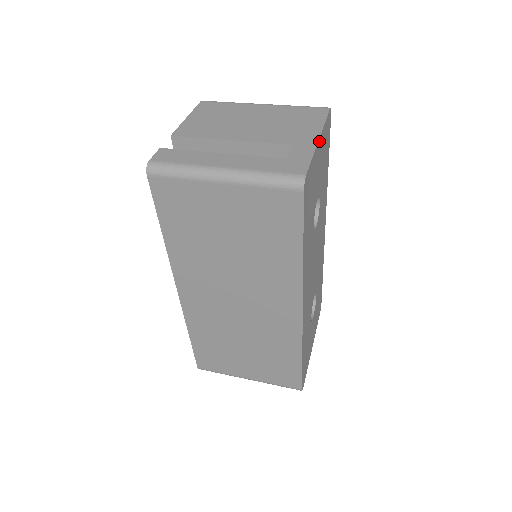
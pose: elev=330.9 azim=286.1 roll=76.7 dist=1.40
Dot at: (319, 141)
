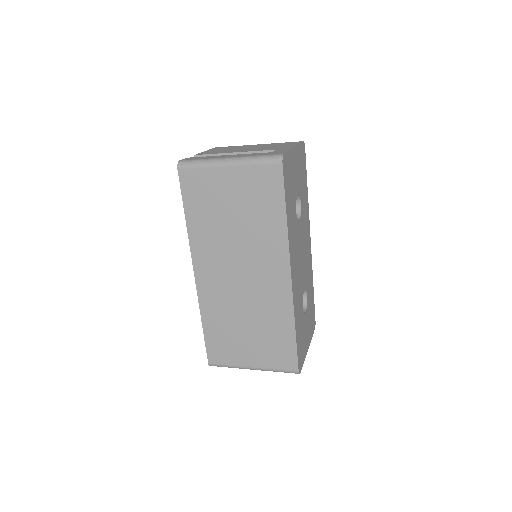
Dot at: (294, 149)
